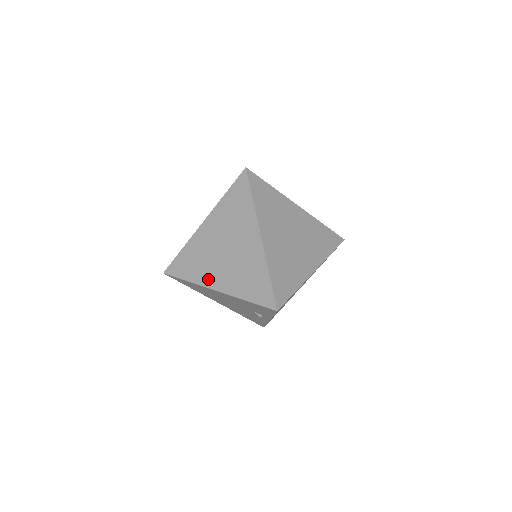
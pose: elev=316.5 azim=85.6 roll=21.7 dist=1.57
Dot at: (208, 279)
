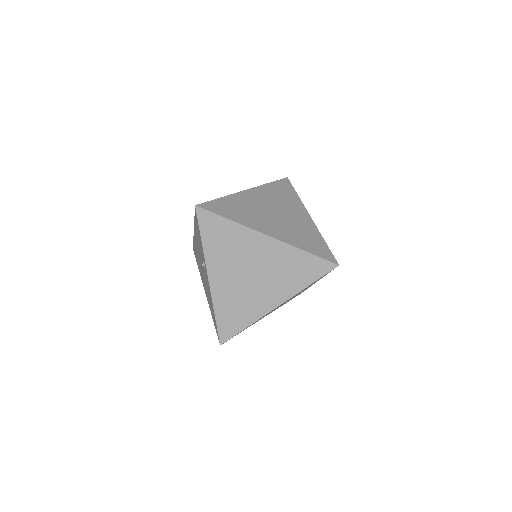
Dot at: occluded
